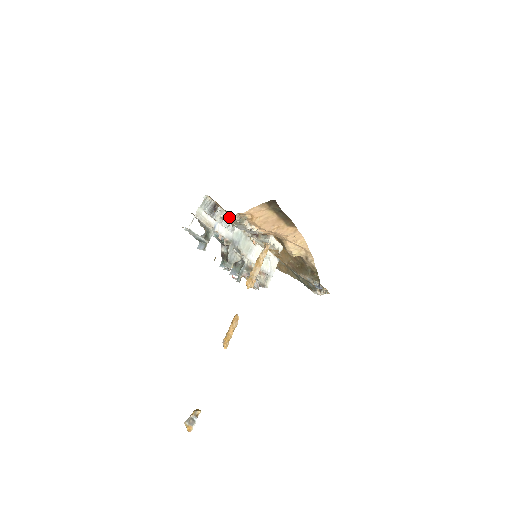
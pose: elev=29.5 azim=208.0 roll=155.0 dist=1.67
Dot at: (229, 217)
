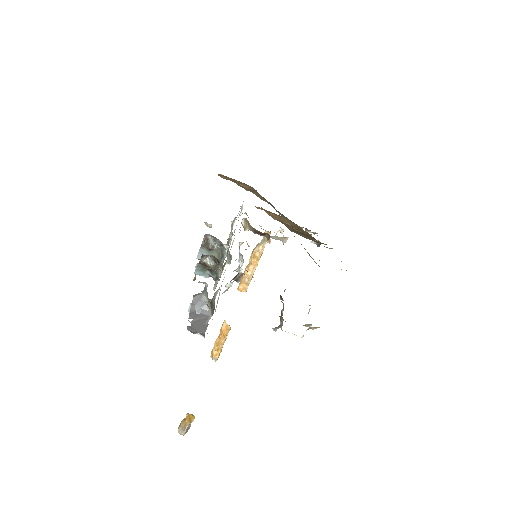
Dot at: (292, 333)
